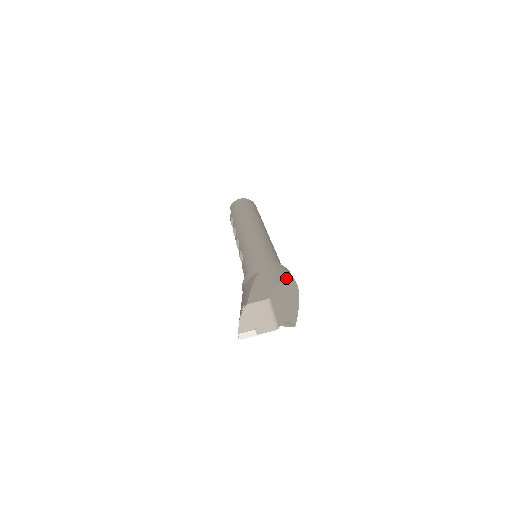
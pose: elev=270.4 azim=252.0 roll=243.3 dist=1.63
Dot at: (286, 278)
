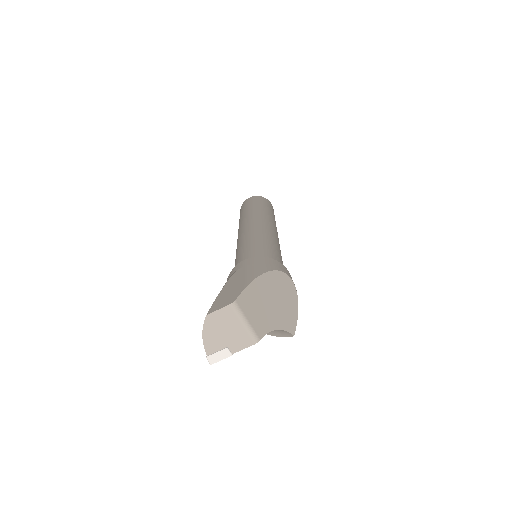
Dot at: (267, 272)
